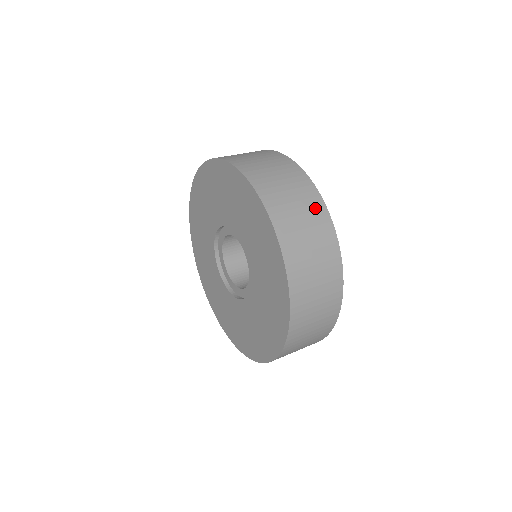
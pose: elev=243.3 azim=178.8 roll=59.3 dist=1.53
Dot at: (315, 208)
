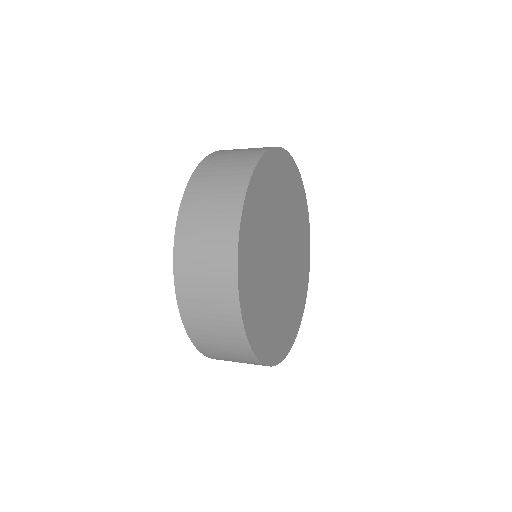
Dot at: (251, 154)
